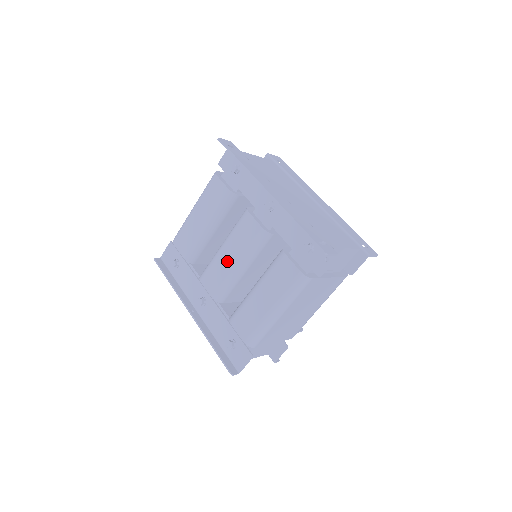
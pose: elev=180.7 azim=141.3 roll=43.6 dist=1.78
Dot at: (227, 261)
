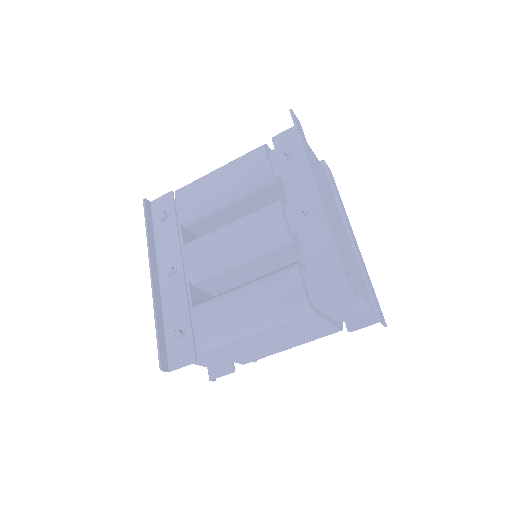
Dot at: (226, 243)
